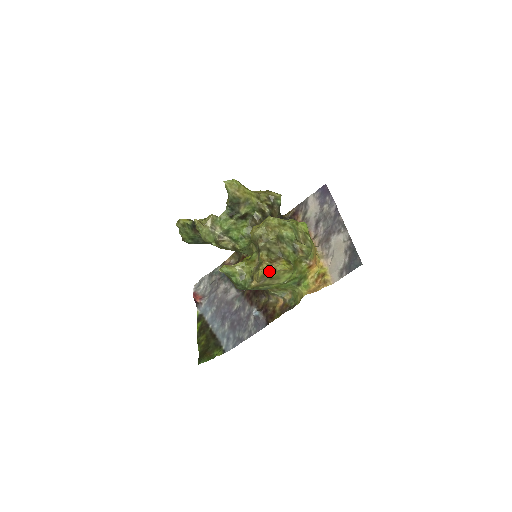
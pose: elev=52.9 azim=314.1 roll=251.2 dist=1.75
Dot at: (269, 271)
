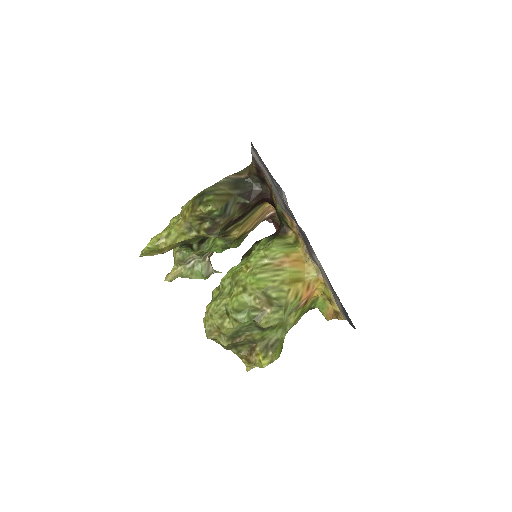
Dot at: (253, 365)
